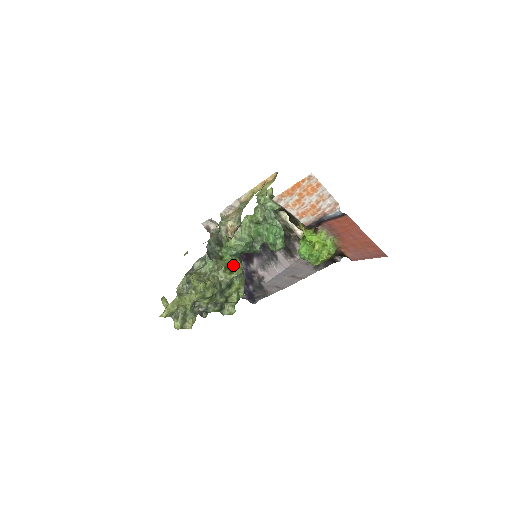
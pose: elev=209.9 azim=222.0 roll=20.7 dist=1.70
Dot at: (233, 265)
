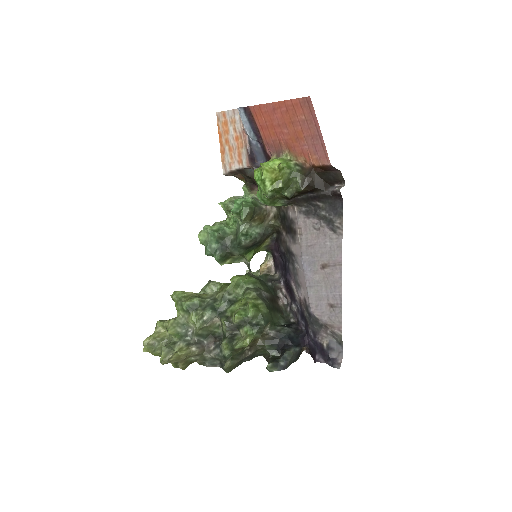
Dot at: occluded
